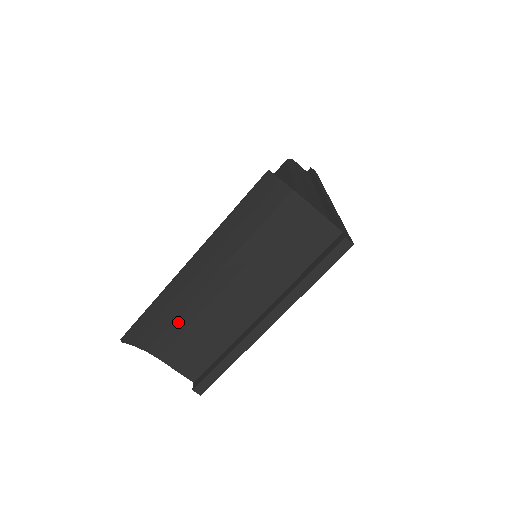
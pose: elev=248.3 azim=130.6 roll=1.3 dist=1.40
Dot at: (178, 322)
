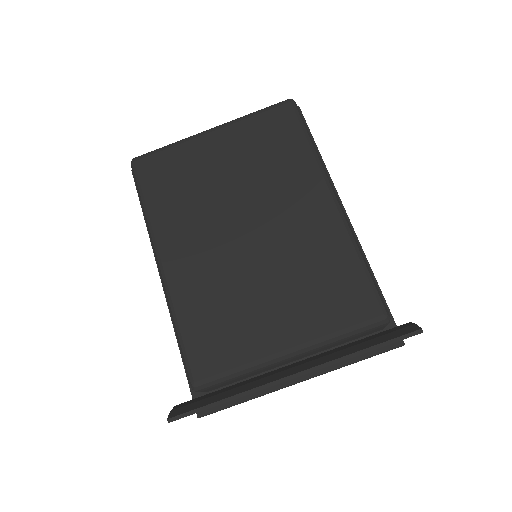
Dot at: occluded
